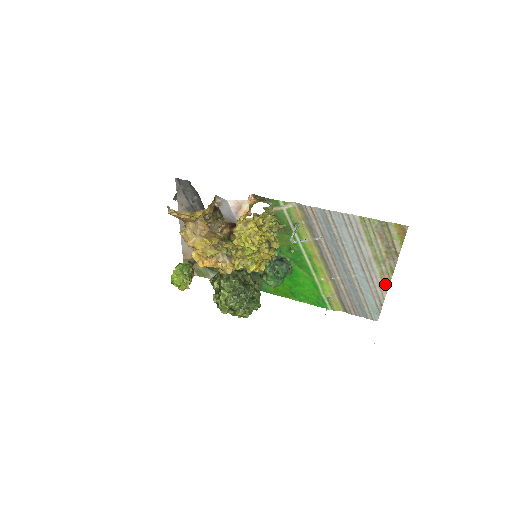
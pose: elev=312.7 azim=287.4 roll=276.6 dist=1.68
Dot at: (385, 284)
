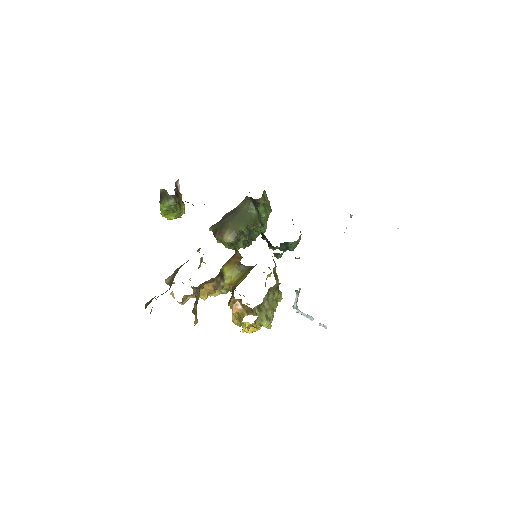
Dot at: occluded
